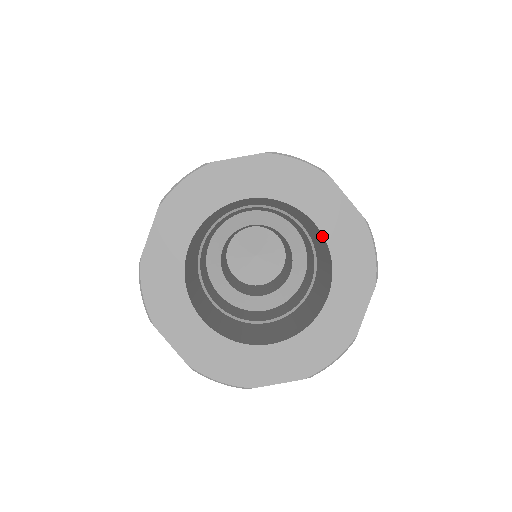
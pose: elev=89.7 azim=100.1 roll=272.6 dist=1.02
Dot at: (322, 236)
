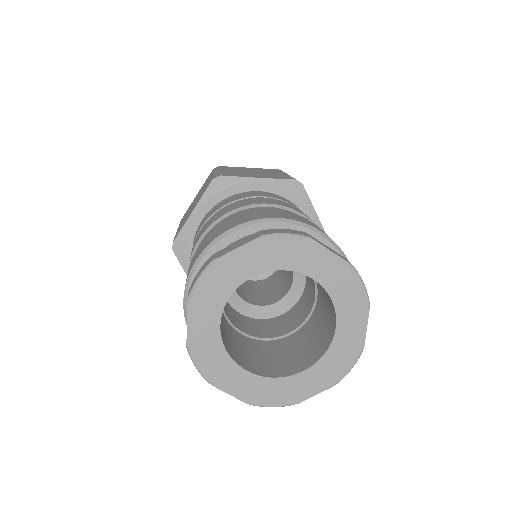
Dot at: occluded
